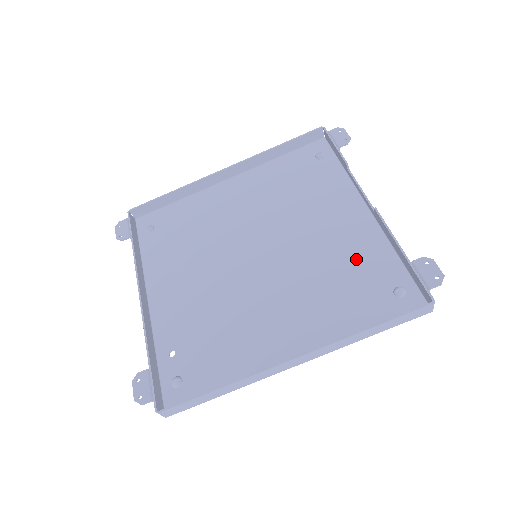
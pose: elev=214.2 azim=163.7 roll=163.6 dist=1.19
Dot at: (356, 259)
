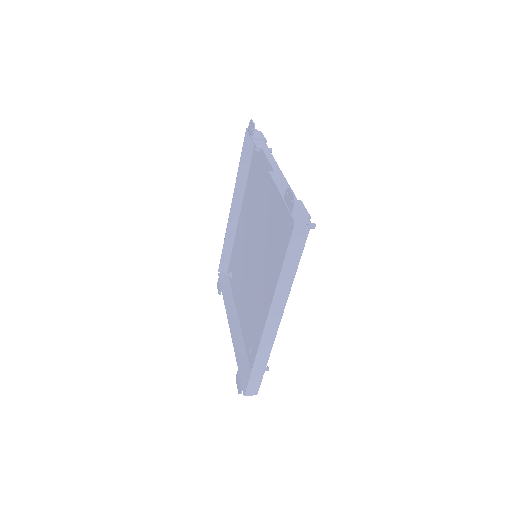
Dot at: (281, 217)
